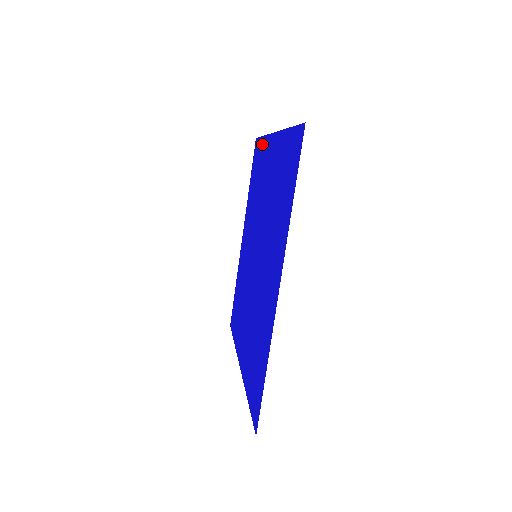
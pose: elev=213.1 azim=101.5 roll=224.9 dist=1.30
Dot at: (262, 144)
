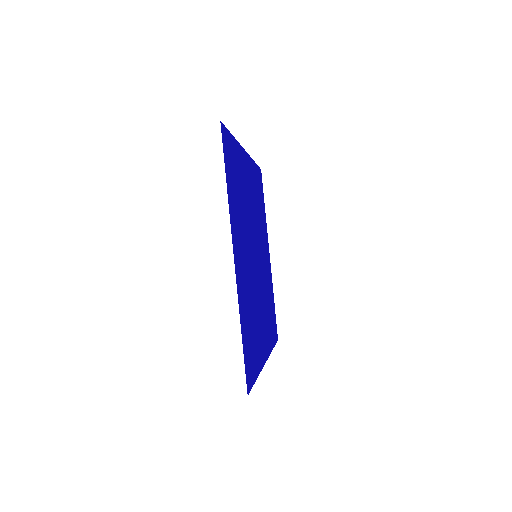
Dot at: (254, 168)
